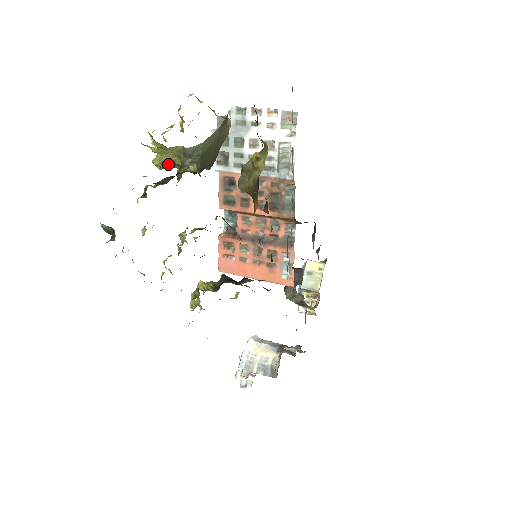
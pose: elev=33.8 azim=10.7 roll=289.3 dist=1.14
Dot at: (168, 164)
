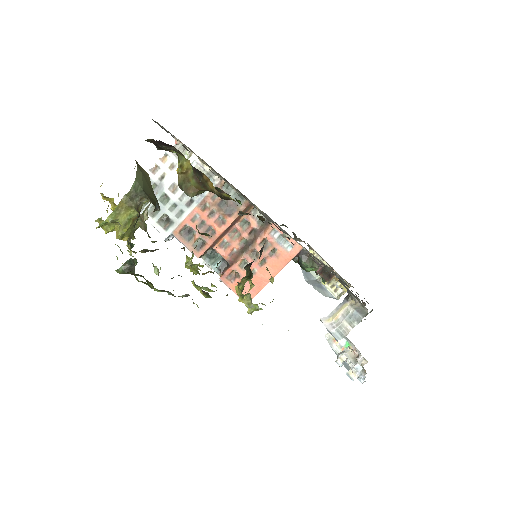
Dot at: (128, 223)
